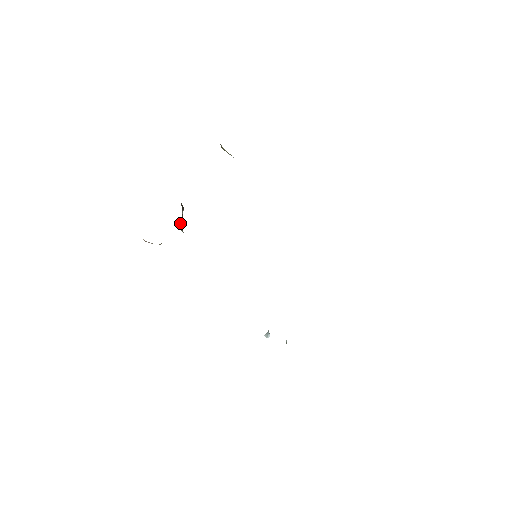
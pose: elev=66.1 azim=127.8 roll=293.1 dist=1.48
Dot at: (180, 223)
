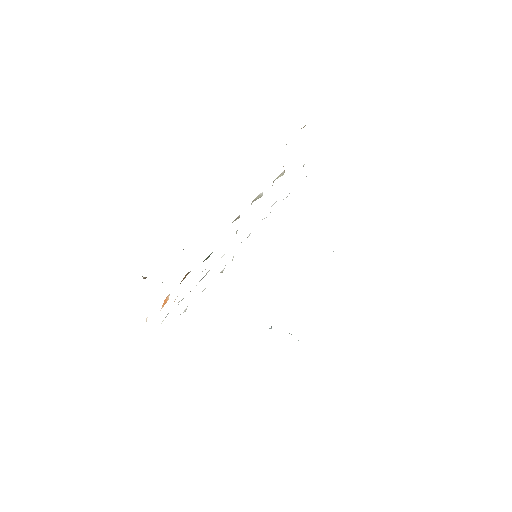
Dot at: occluded
